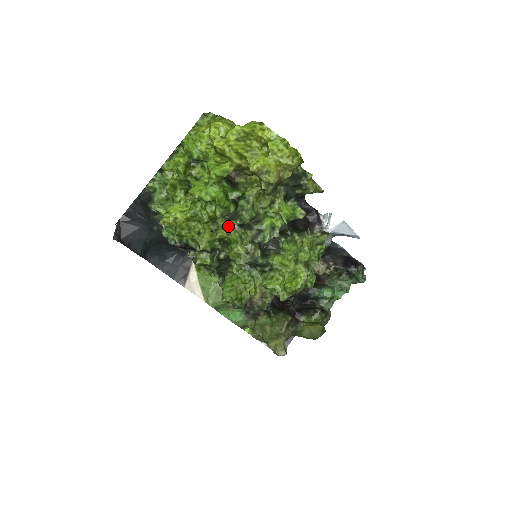
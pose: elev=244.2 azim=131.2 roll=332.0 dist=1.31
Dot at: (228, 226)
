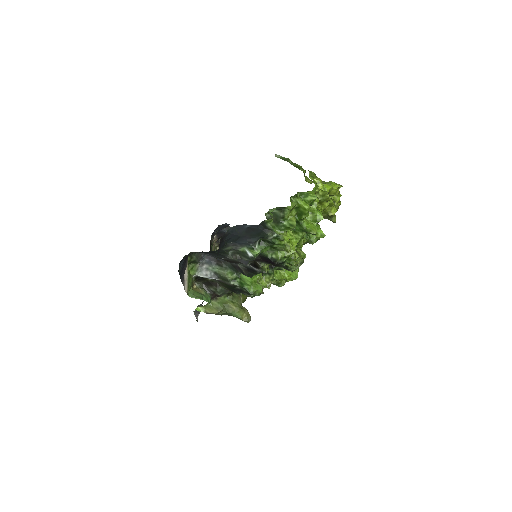
Dot at: occluded
